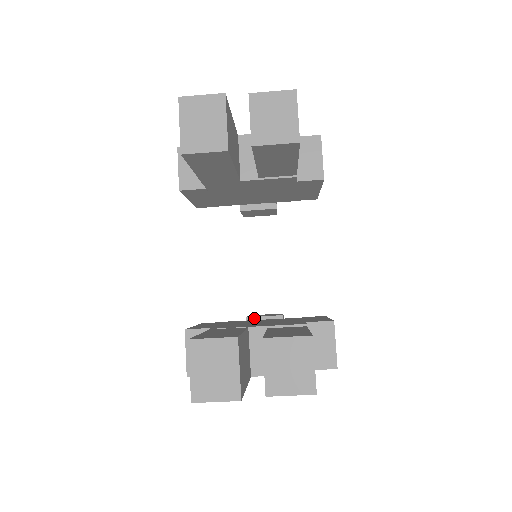
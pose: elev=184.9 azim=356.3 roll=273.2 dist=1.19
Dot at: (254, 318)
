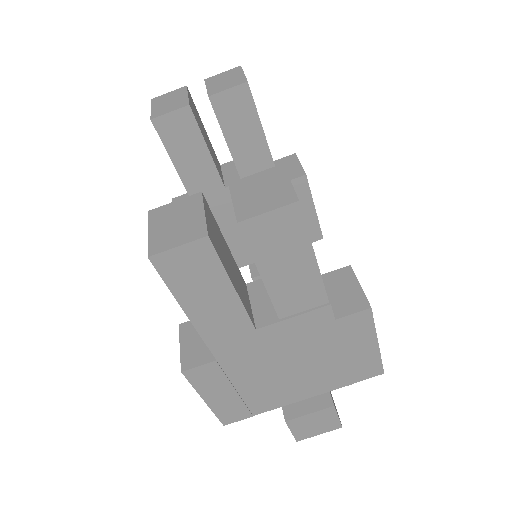
Dot at: occluded
